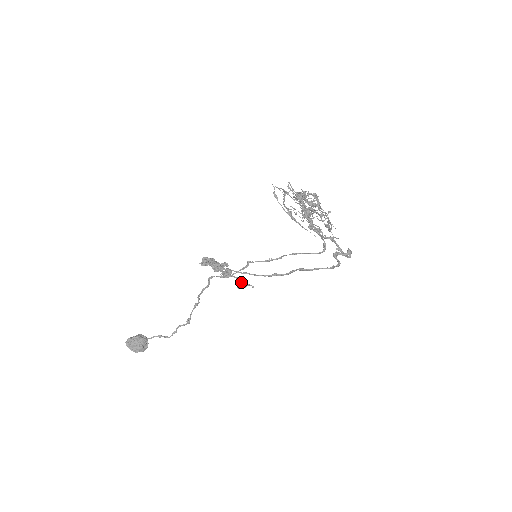
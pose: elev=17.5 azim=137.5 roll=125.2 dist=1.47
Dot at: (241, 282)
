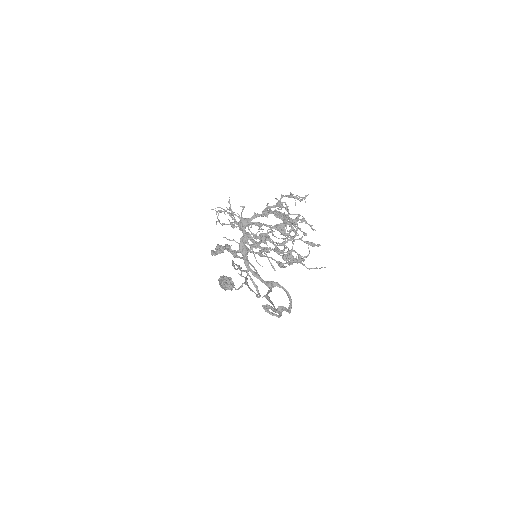
Dot at: (280, 263)
